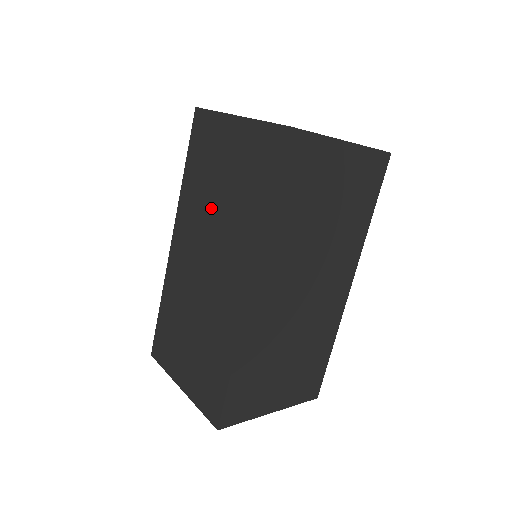
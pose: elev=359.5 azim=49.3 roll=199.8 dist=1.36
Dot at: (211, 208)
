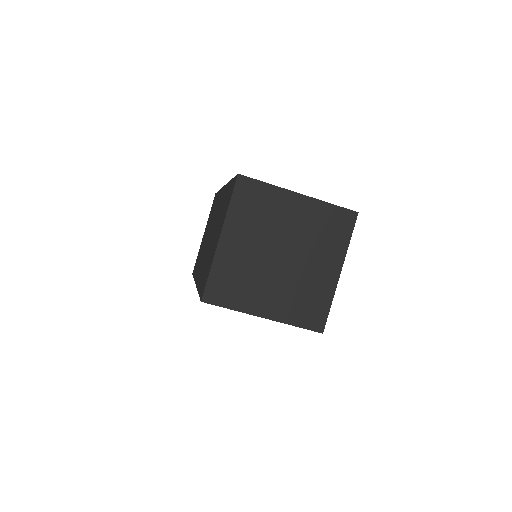
Dot at: (205, 241)
